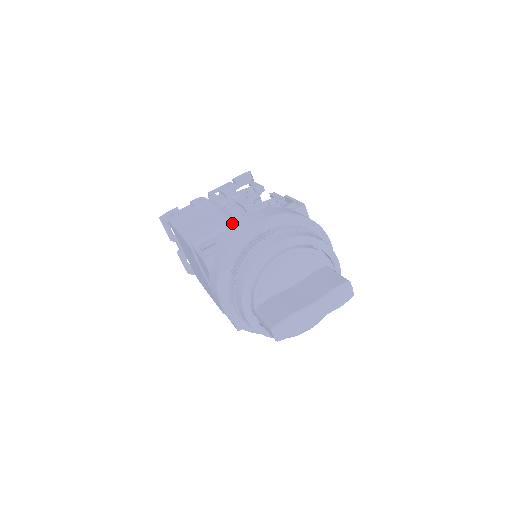
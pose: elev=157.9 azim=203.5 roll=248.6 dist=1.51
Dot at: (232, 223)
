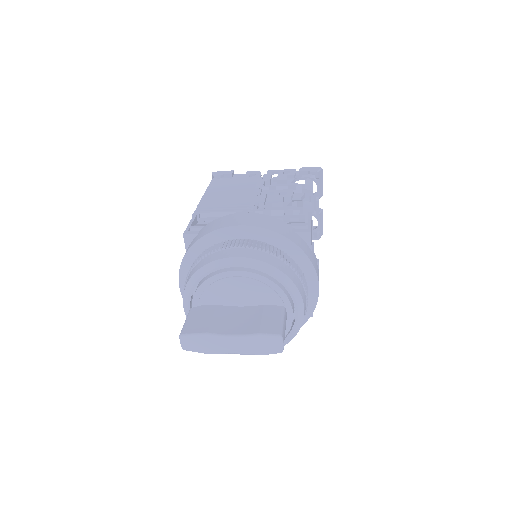
Dot at: occluded
